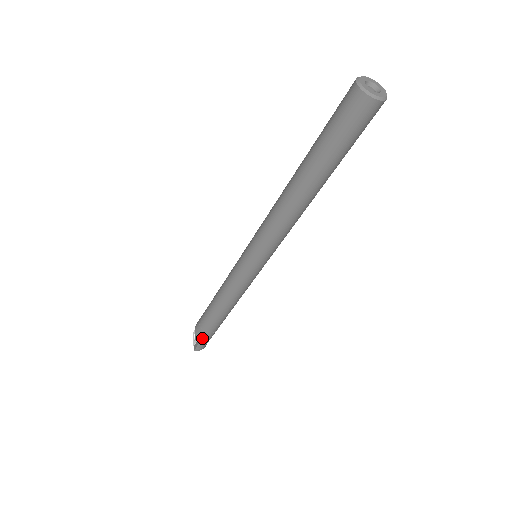
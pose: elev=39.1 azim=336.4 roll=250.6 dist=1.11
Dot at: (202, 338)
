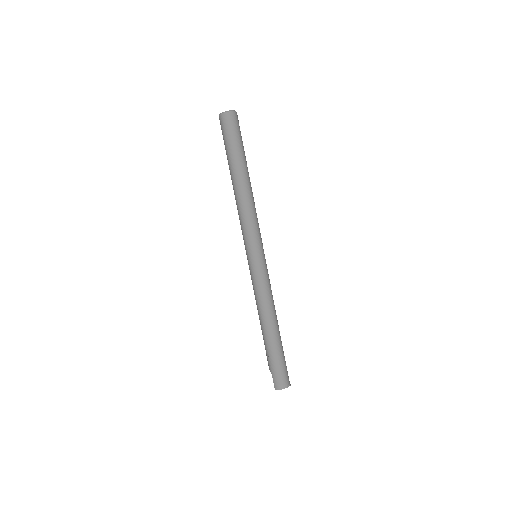
Dot at: (270, 367)
